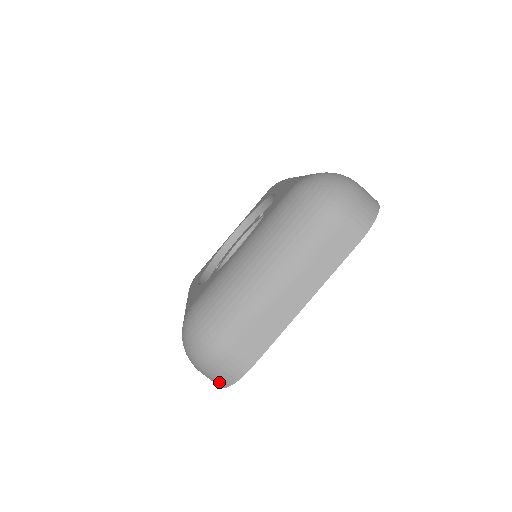
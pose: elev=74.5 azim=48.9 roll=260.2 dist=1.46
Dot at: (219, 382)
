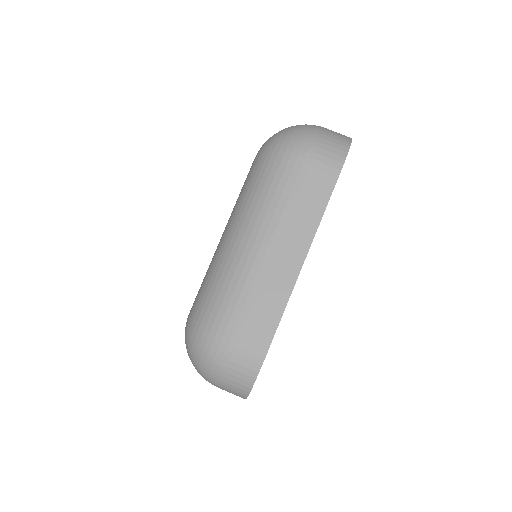
Dot at: (239, 389)
